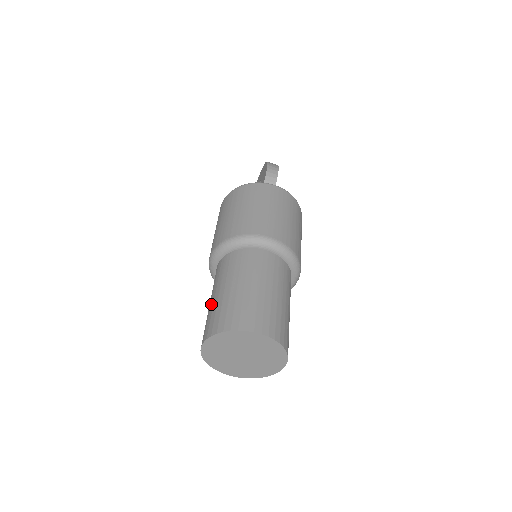
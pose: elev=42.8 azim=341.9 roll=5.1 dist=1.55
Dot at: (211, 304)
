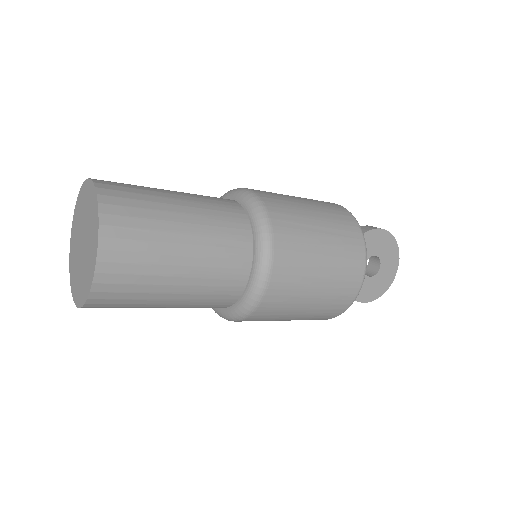
Dot at: occluded
